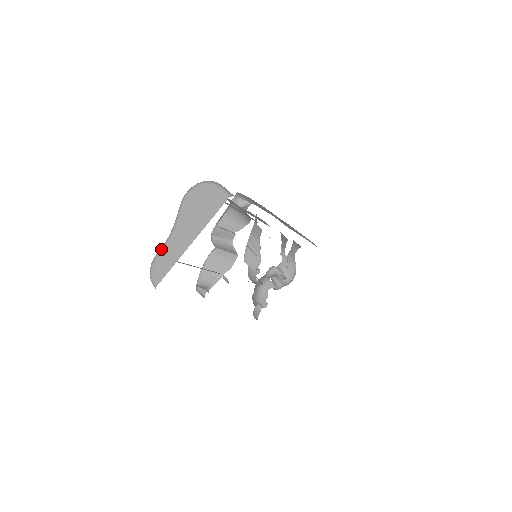
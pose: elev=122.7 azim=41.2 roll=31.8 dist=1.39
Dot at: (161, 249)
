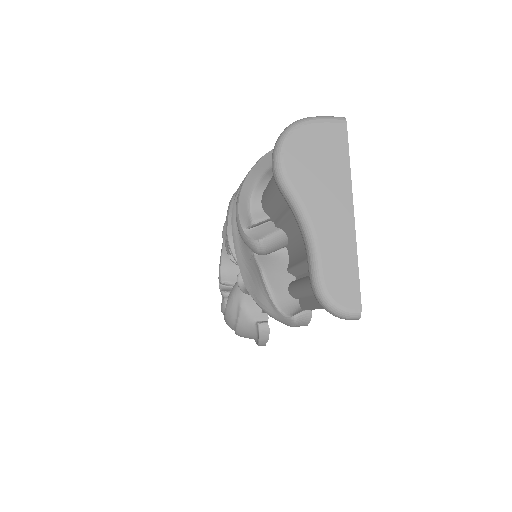
Dot at: (317, 261)
